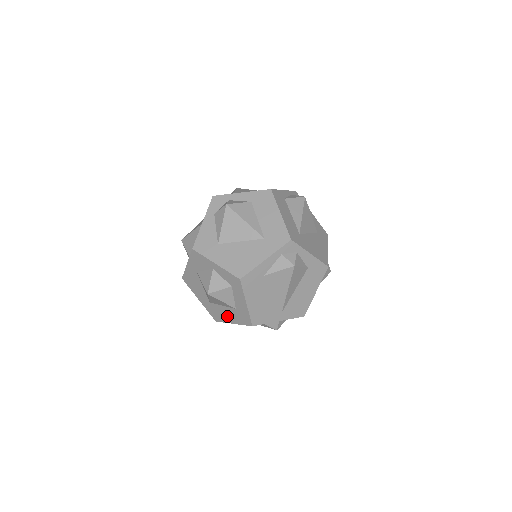
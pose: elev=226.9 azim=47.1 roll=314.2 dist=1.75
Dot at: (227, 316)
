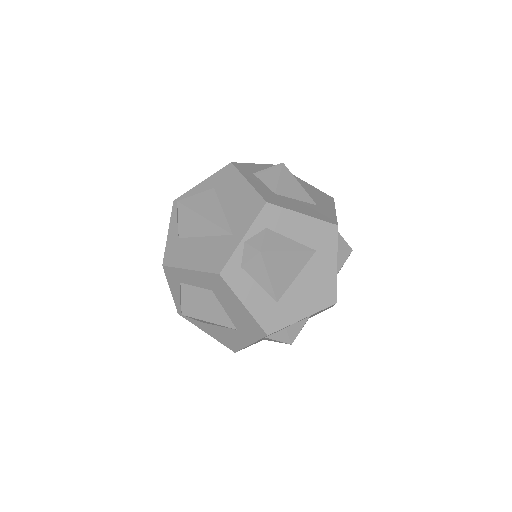
Dot at: occluded
